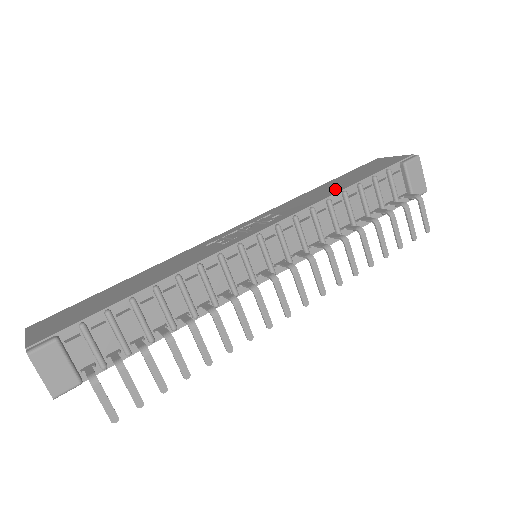
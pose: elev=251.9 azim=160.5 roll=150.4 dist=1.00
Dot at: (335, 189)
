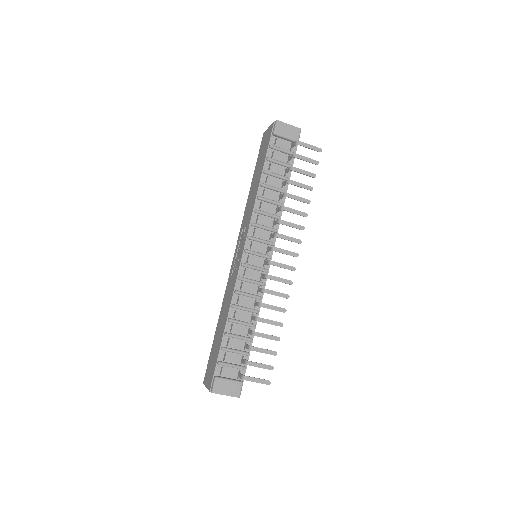
Dot at: (256, 185)
